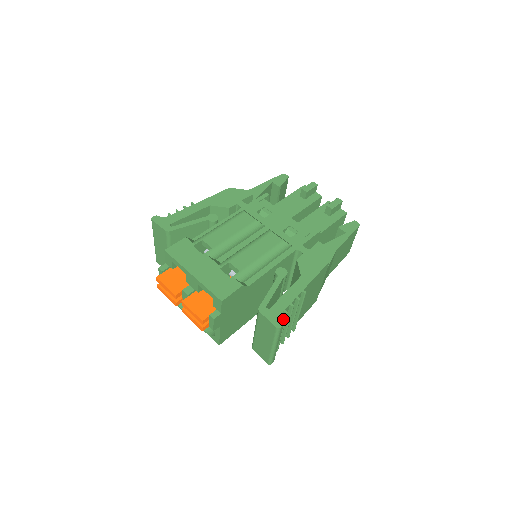
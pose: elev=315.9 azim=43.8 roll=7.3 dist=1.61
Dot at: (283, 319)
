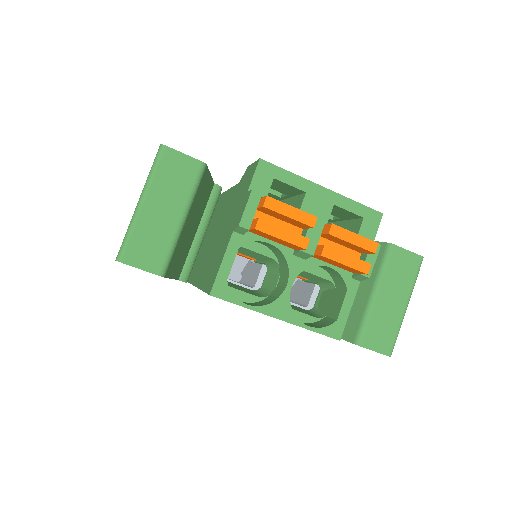
Dot at: occluded
